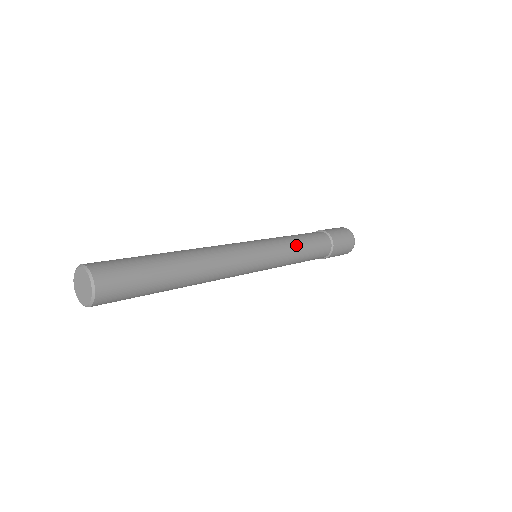
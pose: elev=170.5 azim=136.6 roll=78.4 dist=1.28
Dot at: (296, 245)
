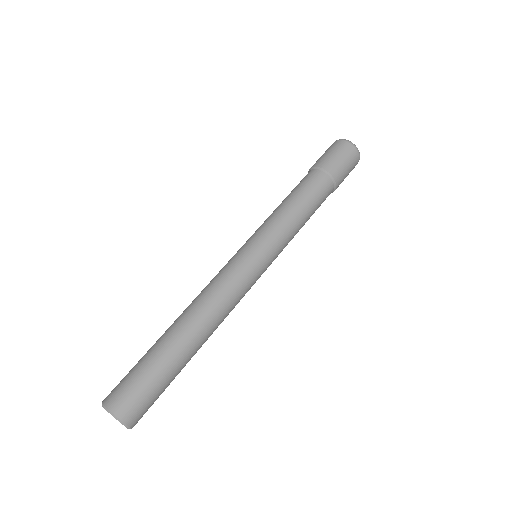
Dot at: (288, 214)
